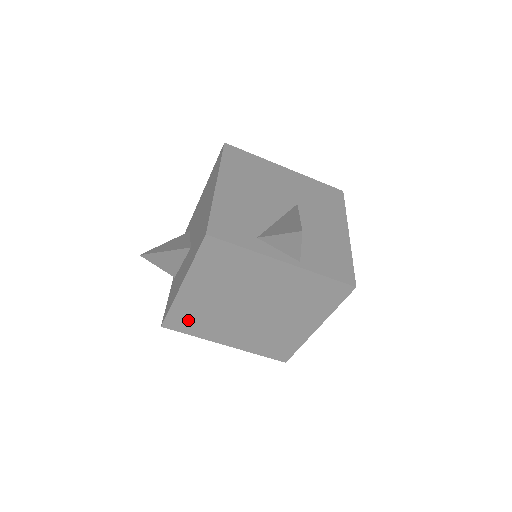
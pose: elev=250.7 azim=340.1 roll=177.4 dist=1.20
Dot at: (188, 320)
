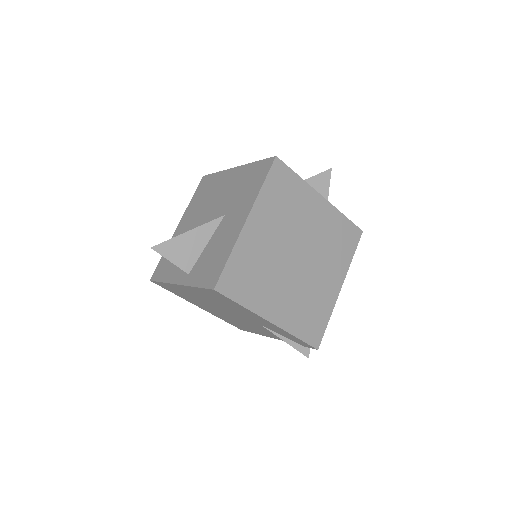
Dot at: (243, 277)
